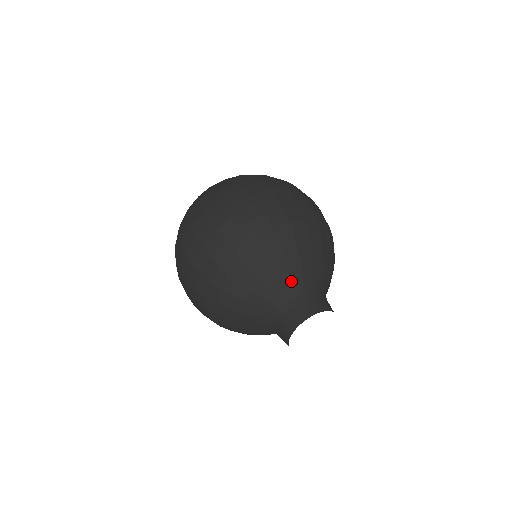
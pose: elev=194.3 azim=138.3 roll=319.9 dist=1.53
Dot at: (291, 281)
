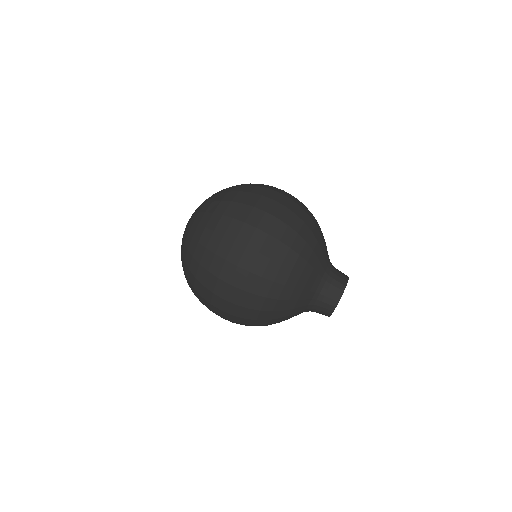
Dot at: (318, 276)
